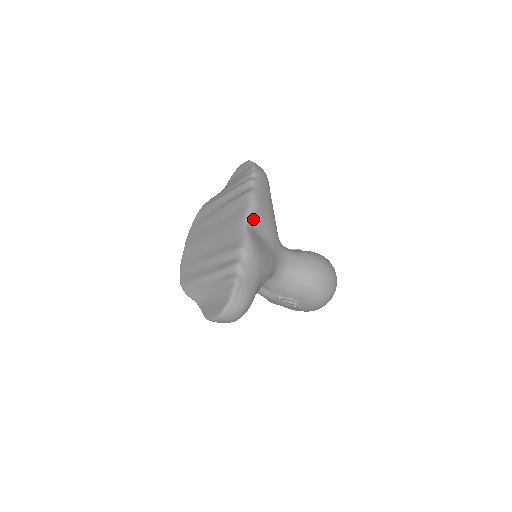
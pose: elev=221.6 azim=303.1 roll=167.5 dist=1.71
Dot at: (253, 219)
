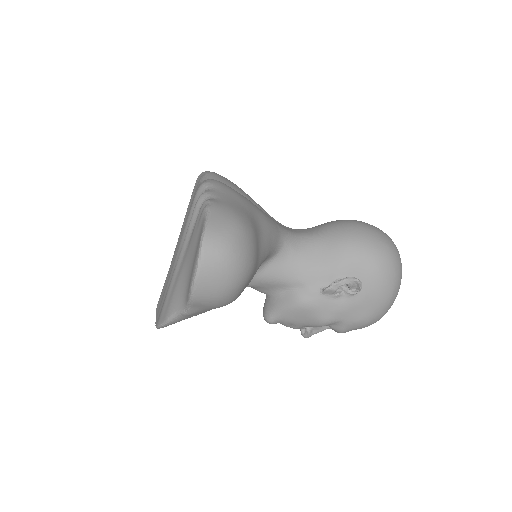
Dot at: occluded
